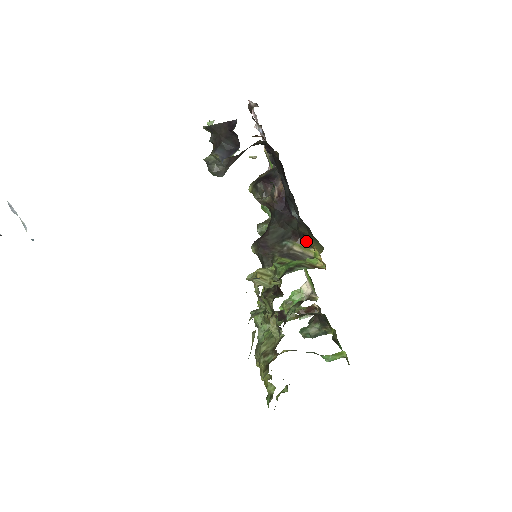
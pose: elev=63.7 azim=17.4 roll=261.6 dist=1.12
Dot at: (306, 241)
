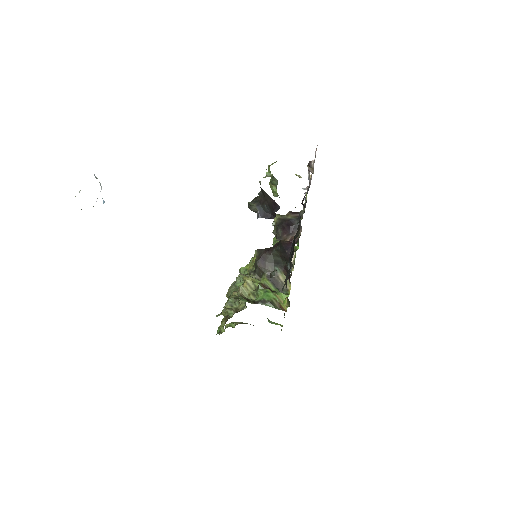
Dot at: occluded
